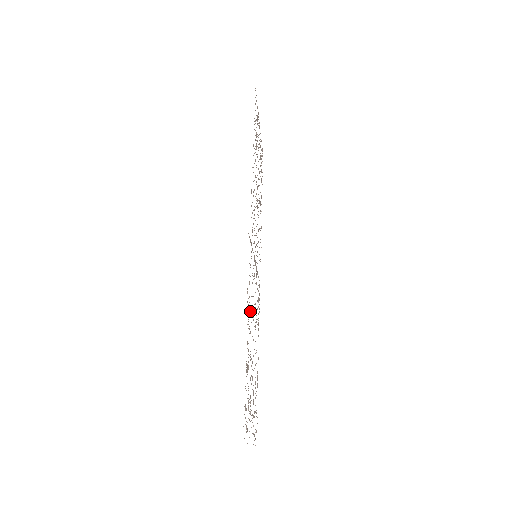
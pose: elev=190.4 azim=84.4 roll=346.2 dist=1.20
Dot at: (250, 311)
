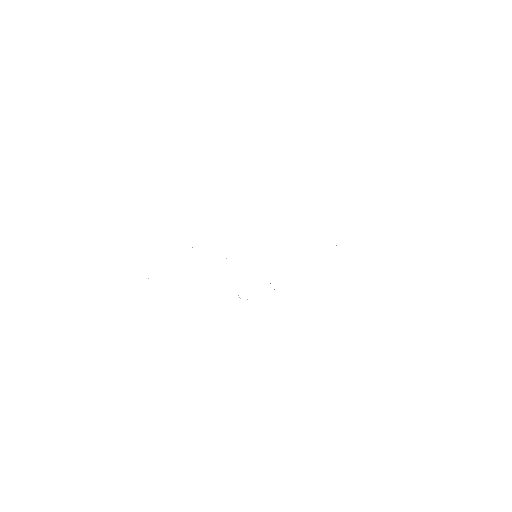
Dot at: occluded
